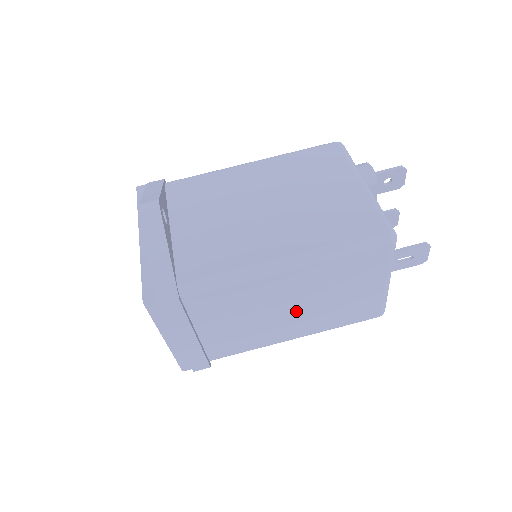
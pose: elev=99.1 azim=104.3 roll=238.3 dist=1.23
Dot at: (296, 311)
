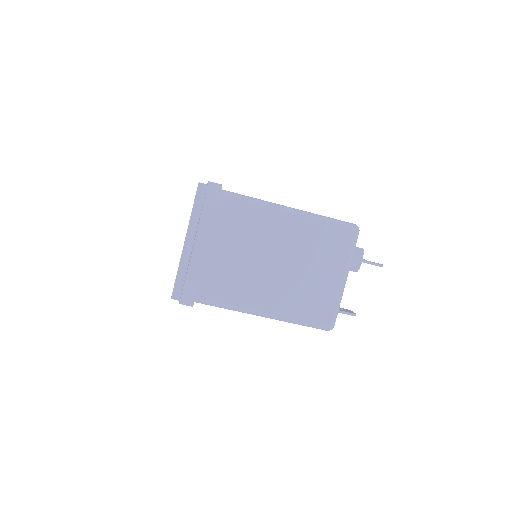
Dot at: occluded
